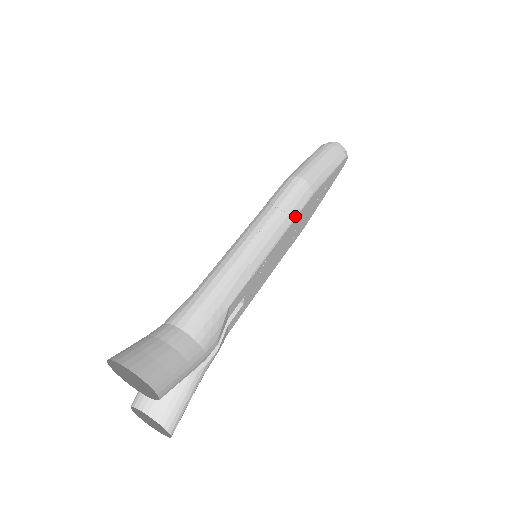
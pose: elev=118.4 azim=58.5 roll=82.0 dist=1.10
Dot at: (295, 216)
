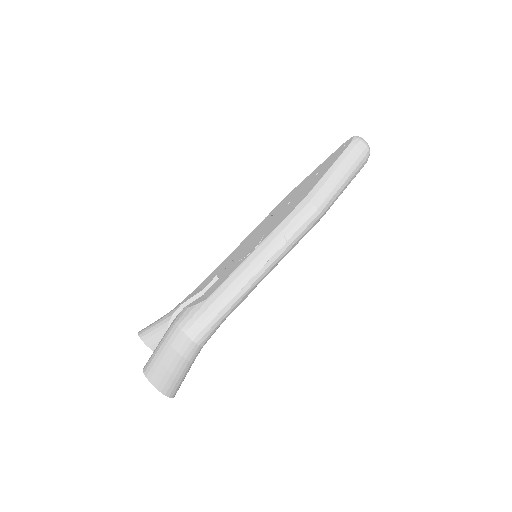
Dot at: occluded
